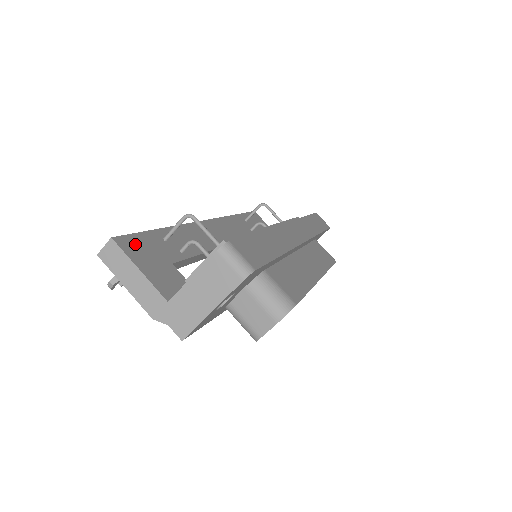
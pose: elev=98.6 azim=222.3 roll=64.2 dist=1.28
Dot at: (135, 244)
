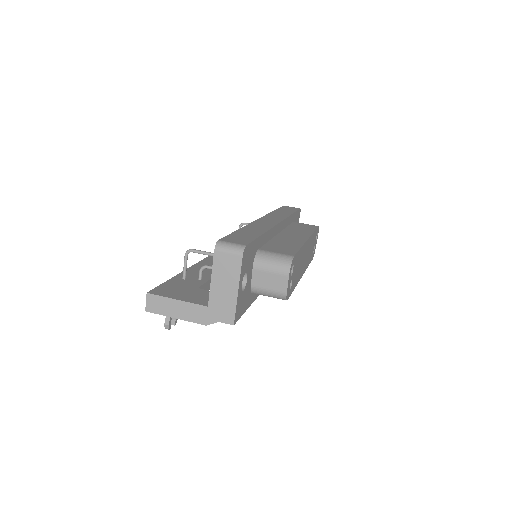
Dot at: (165, 289)
